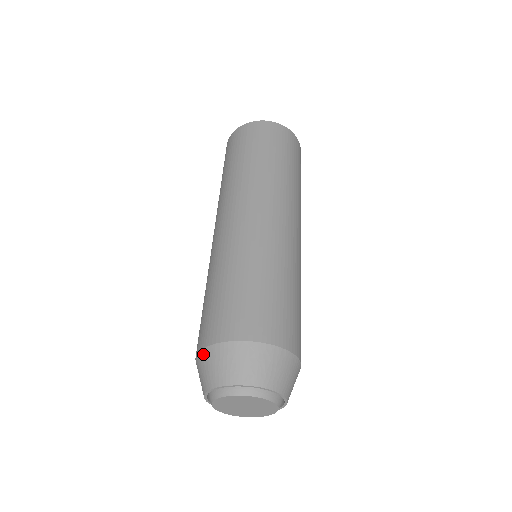
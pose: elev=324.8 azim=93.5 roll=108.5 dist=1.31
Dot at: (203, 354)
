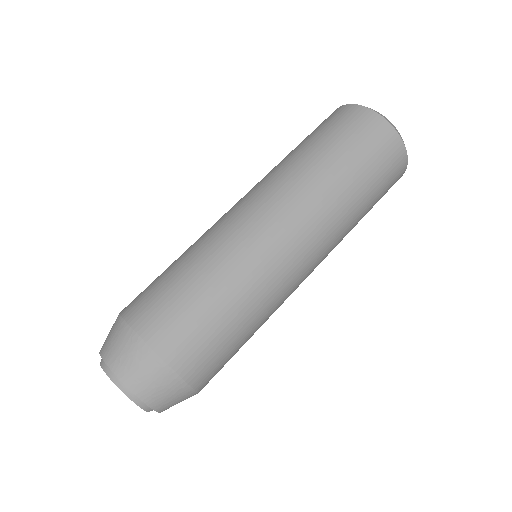
Dot at: occluded
